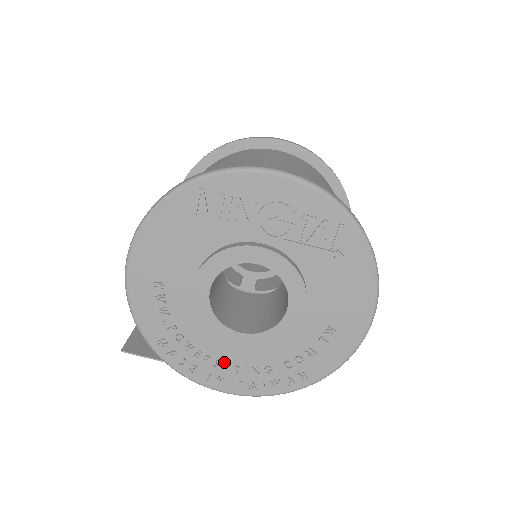
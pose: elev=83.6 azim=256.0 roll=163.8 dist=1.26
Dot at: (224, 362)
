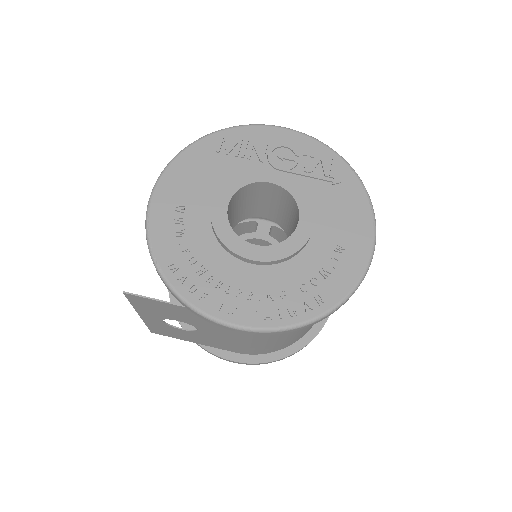
Dot at: (237, 287)
